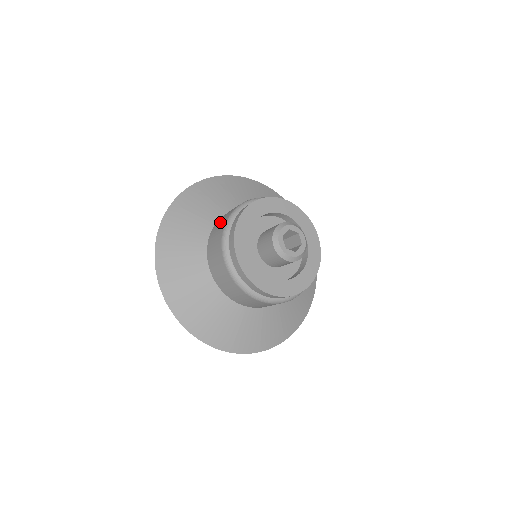
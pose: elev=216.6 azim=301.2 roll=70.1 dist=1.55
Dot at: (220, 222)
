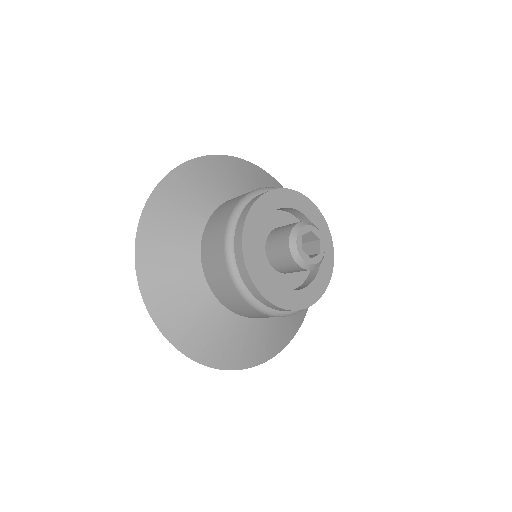
Dot at: (232, 200)
